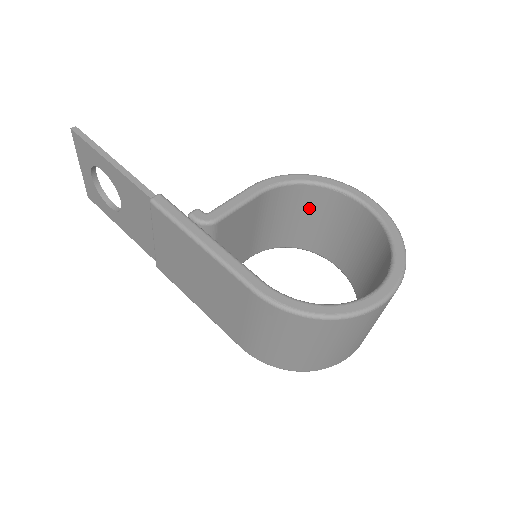
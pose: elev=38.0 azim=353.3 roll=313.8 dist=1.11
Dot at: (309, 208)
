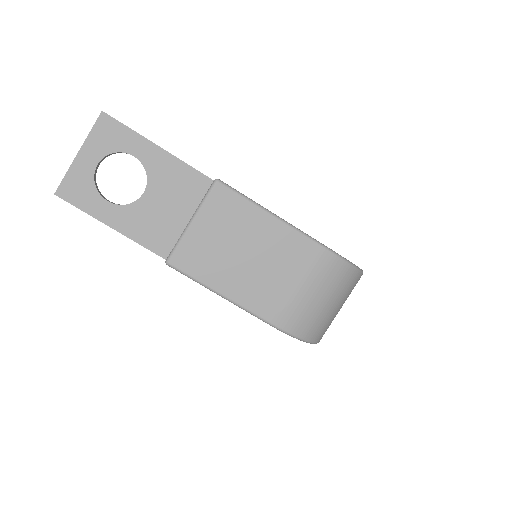
Dot at: occluded
